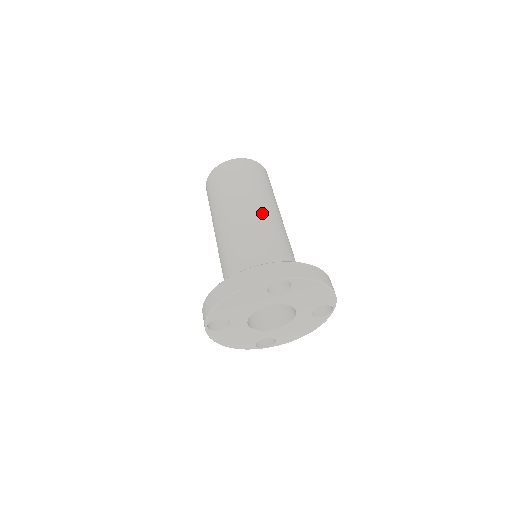
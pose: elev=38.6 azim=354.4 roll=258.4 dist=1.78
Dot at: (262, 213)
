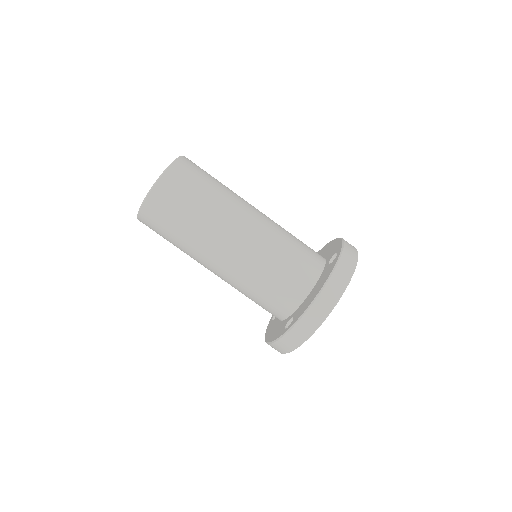
Dot at: (256, 212)
